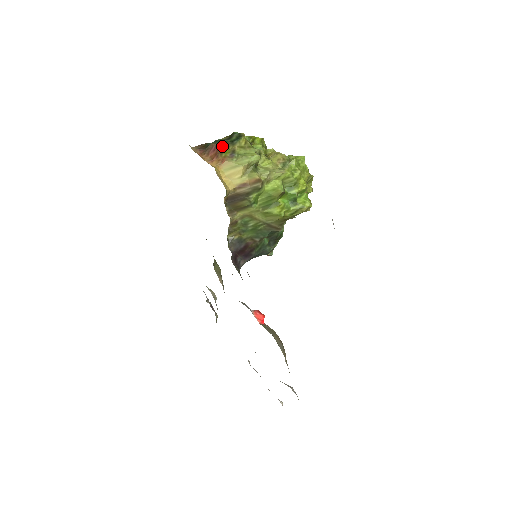
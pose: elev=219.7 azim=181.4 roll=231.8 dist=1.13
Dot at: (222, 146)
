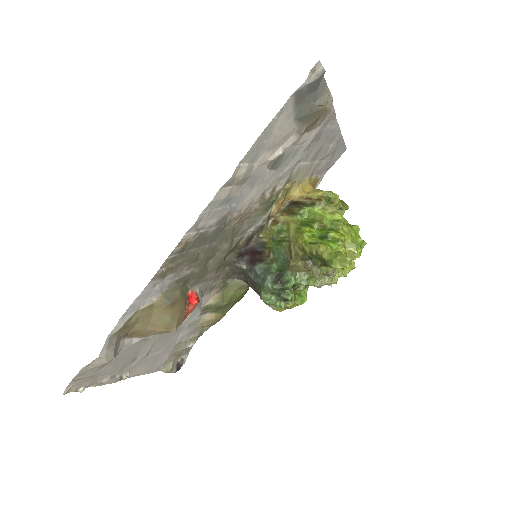
Dot at: occluded
